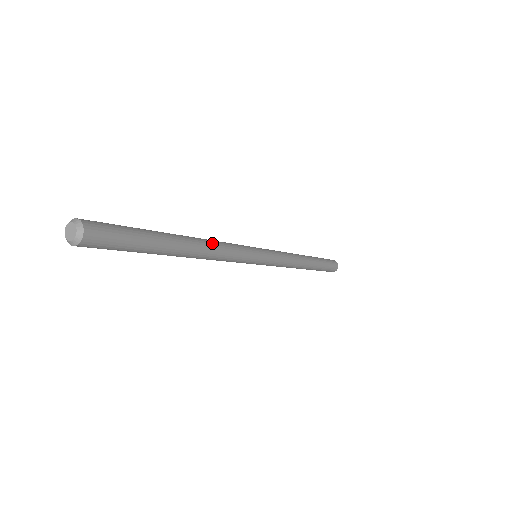
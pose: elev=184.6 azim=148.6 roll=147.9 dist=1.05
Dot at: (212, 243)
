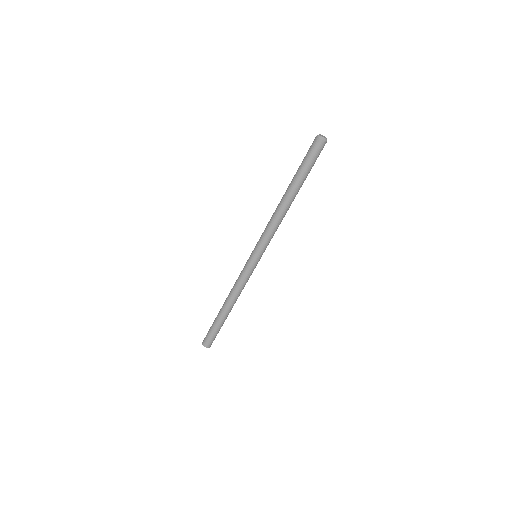
Dot at: occluded
